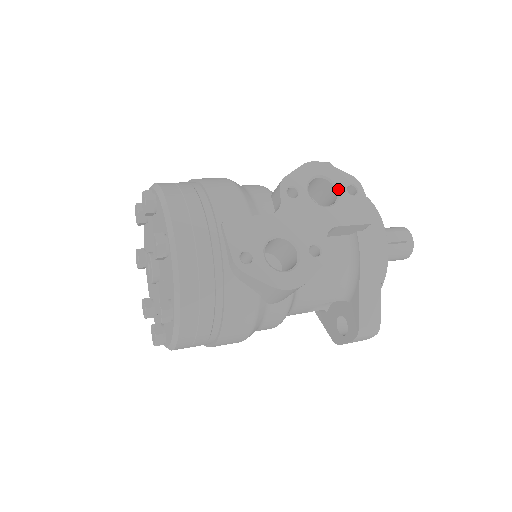
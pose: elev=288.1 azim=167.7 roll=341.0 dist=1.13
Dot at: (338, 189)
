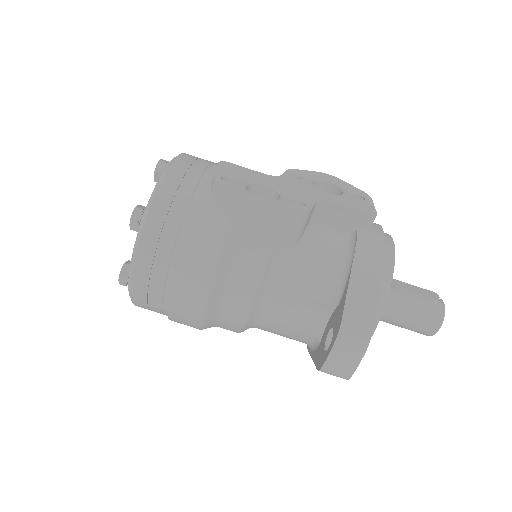
Dot at: (345, 191)
